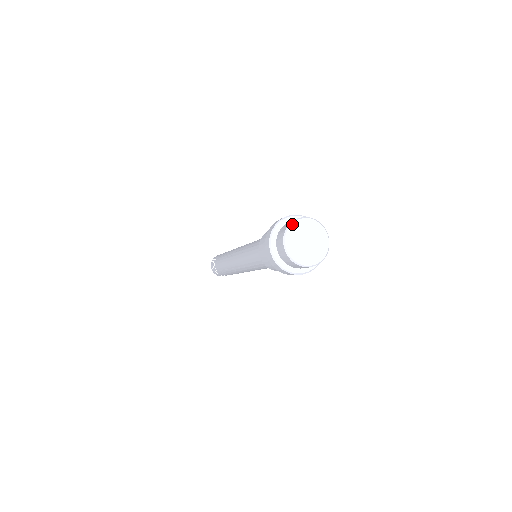
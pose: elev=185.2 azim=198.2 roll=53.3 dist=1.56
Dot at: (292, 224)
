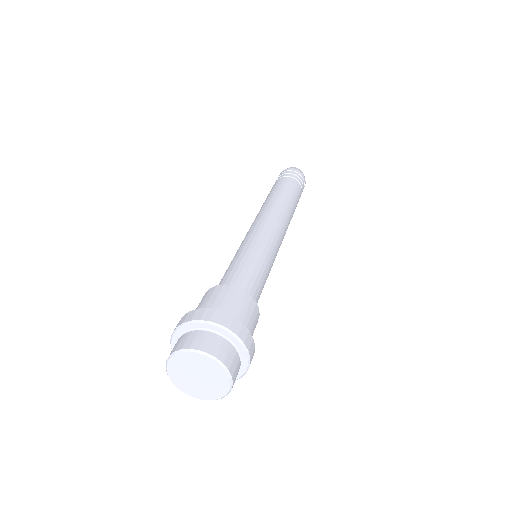
Dot at: (194, 352)
